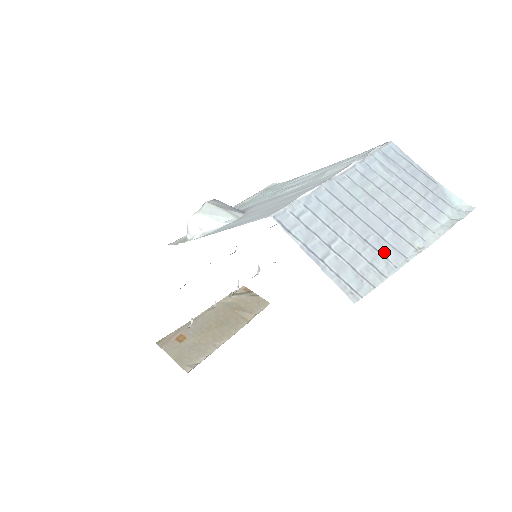
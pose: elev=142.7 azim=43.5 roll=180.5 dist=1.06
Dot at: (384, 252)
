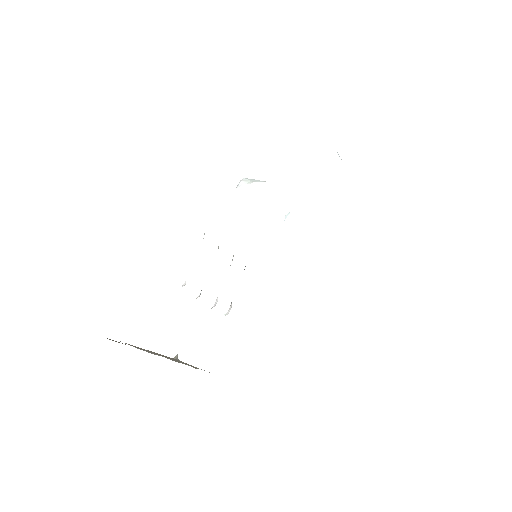
Dot at: occluded
